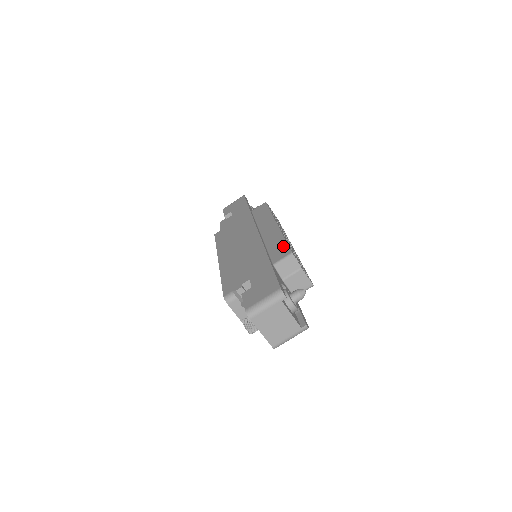
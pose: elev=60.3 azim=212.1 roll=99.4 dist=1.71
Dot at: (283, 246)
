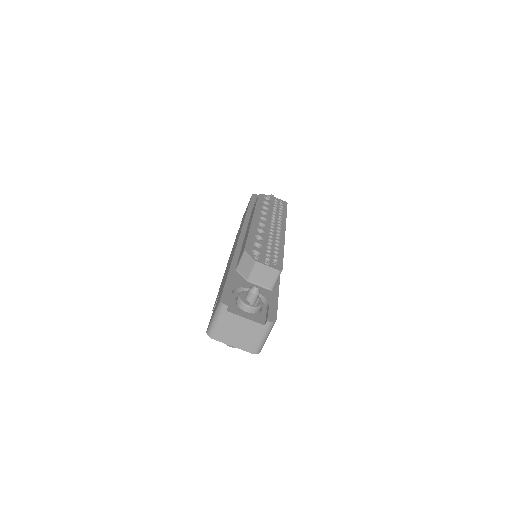
Dot at: (244, 244)
